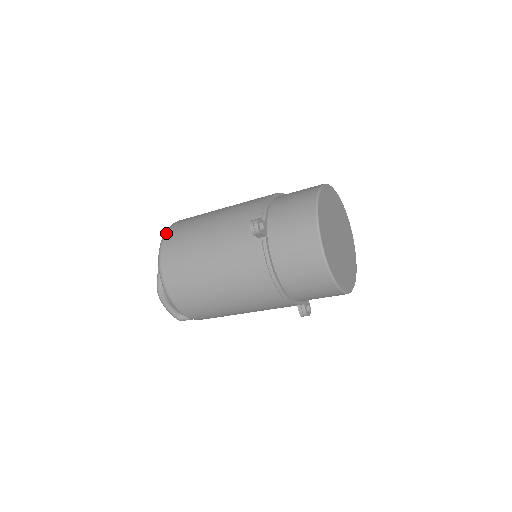
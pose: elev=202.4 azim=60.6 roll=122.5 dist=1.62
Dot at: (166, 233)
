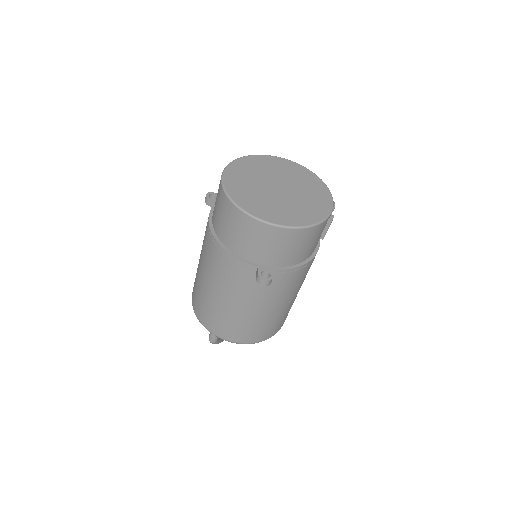
Dot at: occluded
